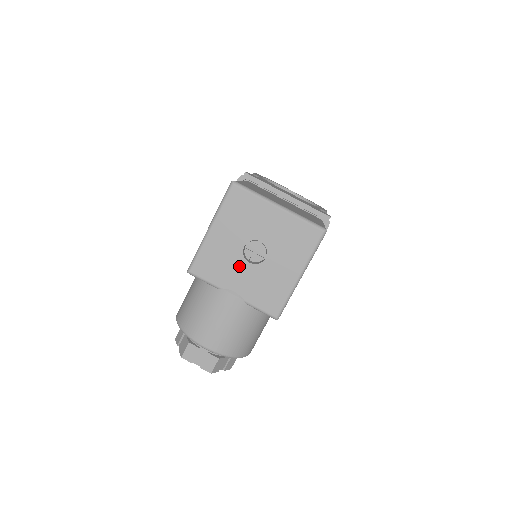
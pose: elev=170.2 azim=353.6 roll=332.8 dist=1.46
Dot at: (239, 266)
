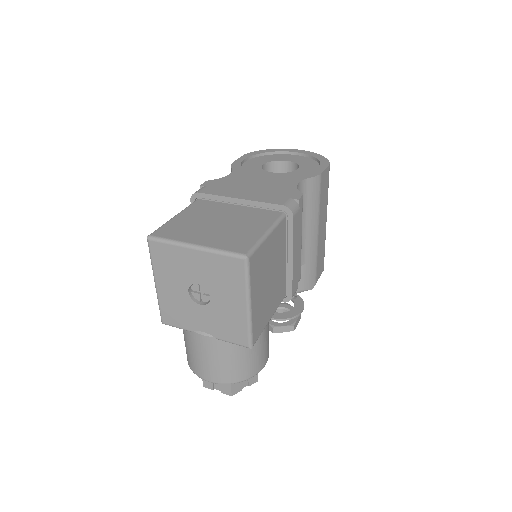
Dot at: (194, 310)
